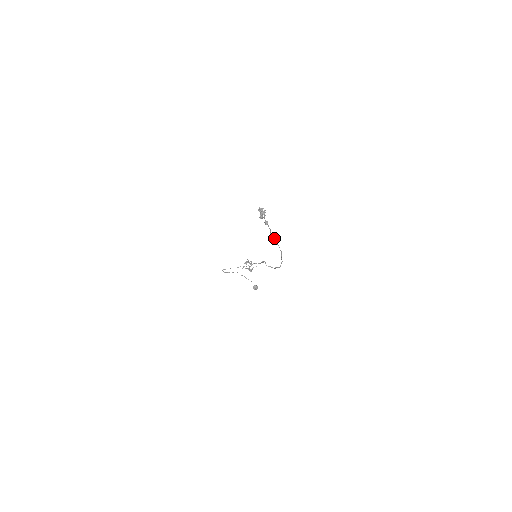
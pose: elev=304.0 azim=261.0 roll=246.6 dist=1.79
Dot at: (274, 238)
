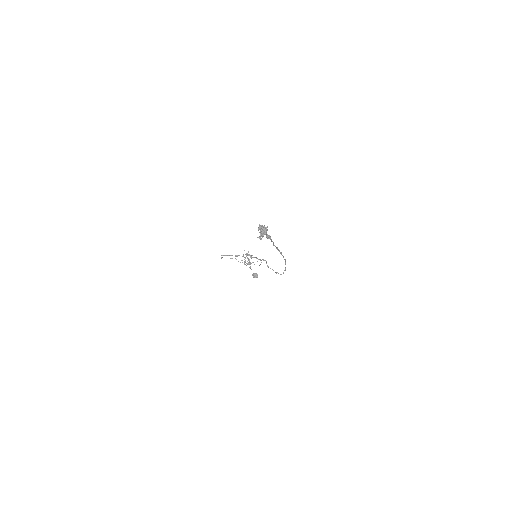
Dot at: (277, 249)
